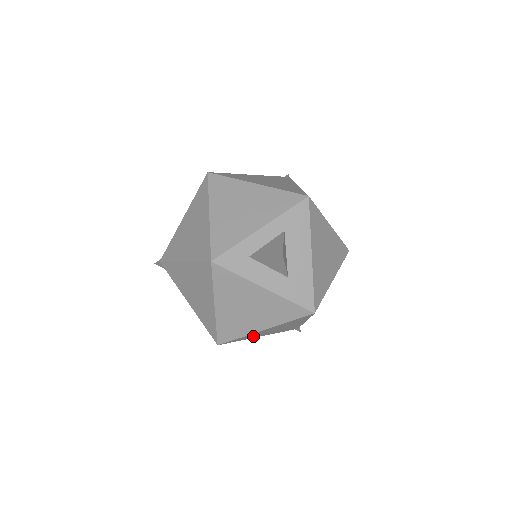
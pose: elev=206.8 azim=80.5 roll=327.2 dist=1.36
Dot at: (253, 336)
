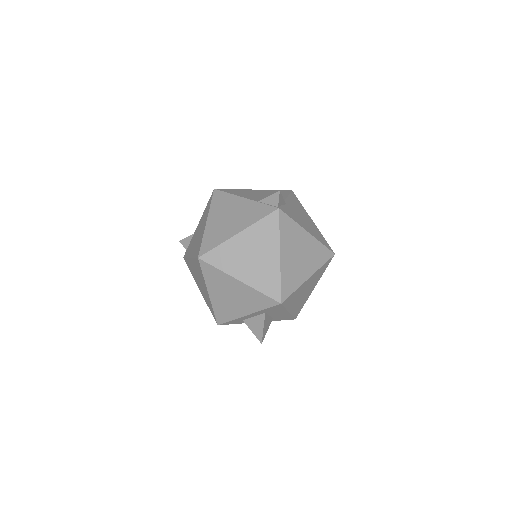
Dot at: occluded
